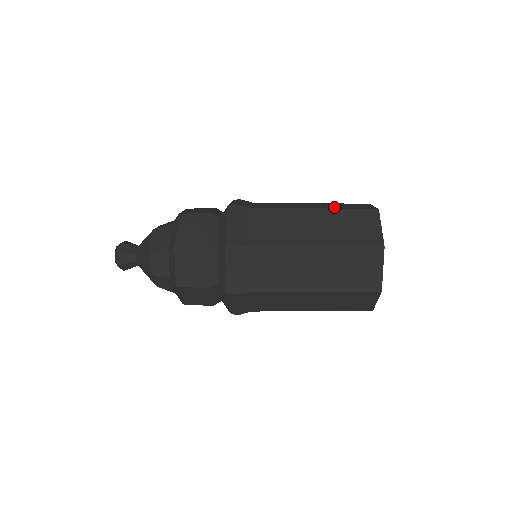
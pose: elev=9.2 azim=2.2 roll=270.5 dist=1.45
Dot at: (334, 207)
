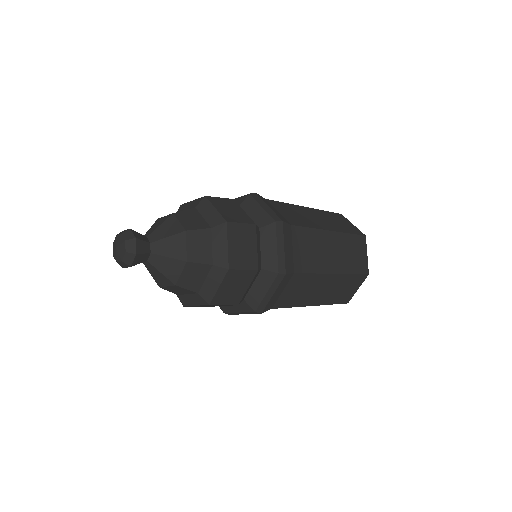
Dot at: (339, 228)
